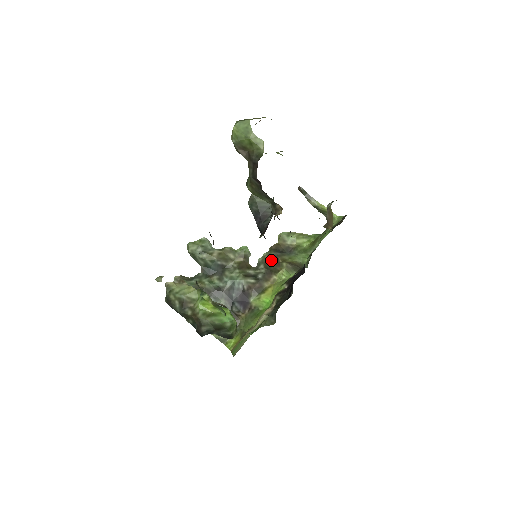
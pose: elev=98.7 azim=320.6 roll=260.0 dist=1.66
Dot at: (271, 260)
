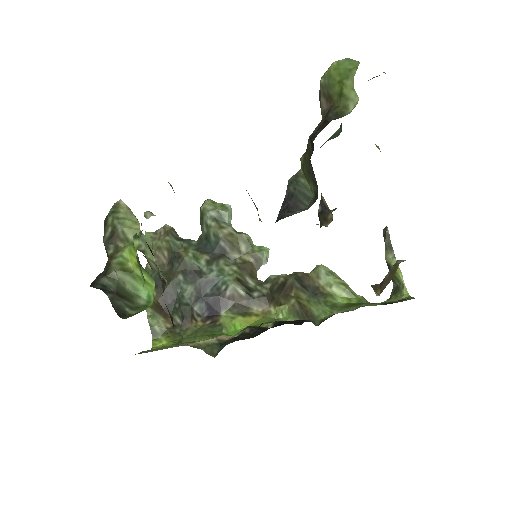
Dot at: (283, 285)
